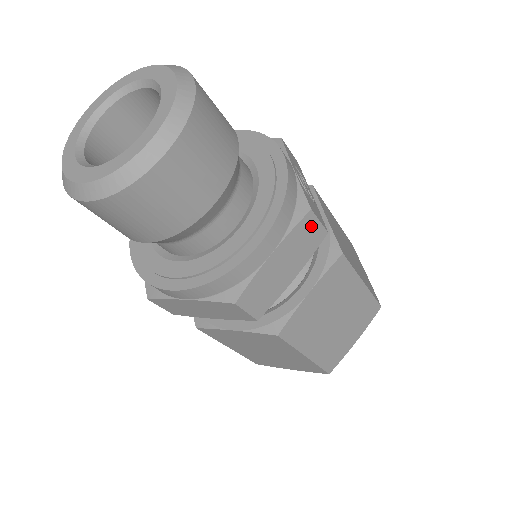
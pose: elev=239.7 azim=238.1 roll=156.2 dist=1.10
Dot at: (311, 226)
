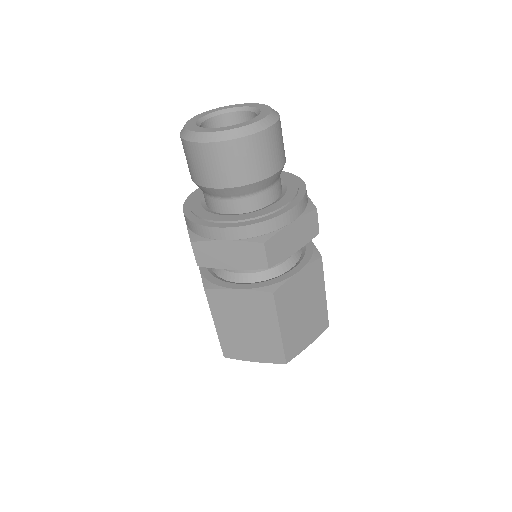
Dot at: (313, 221)
